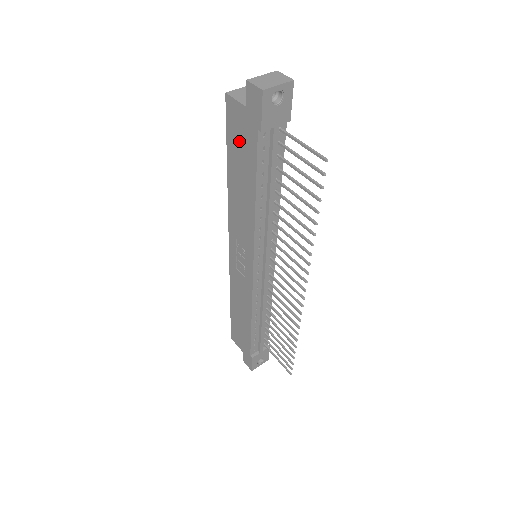
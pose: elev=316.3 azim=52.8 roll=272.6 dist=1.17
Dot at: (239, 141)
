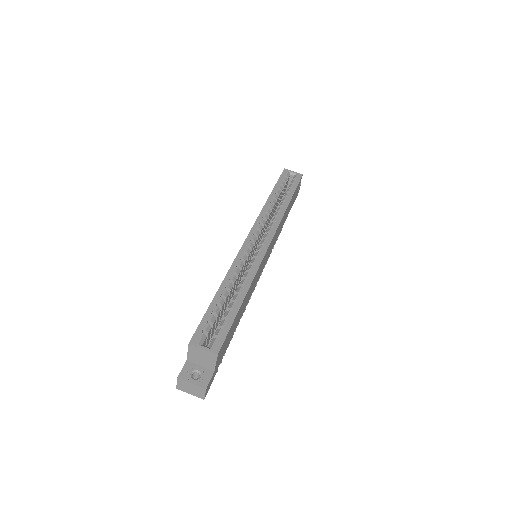
Dot at: occluded
